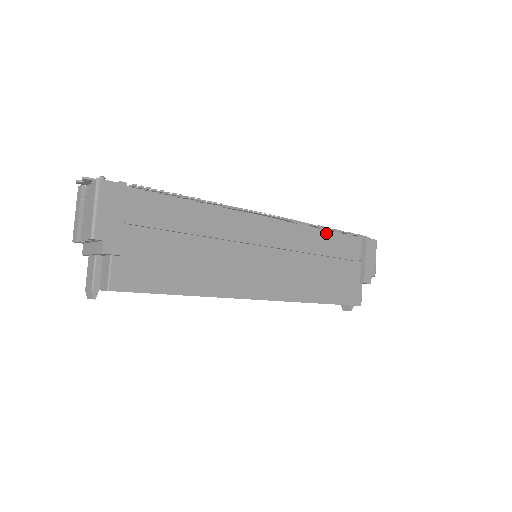
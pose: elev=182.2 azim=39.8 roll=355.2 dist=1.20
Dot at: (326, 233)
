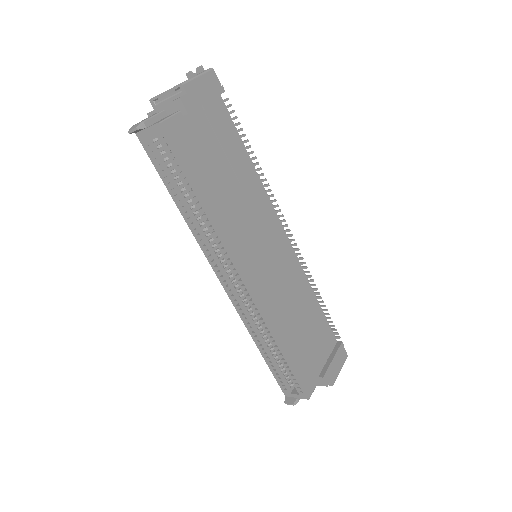
Dot at: (315, 301)
